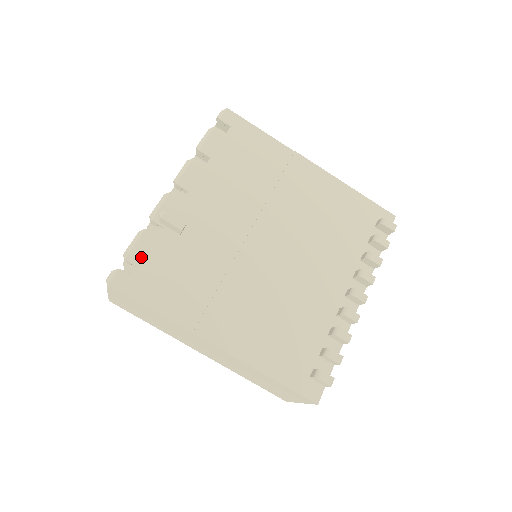
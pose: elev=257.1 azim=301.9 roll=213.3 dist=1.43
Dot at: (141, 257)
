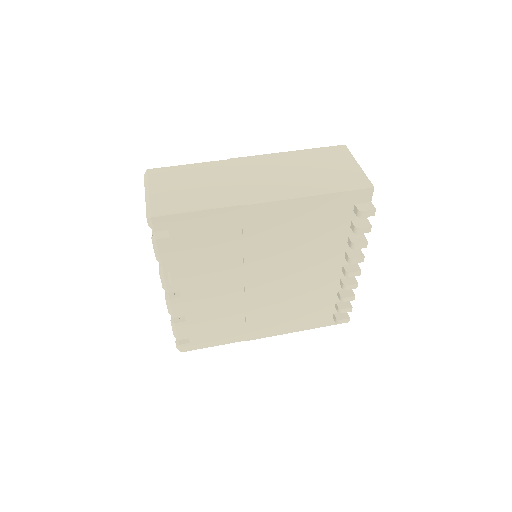
Dot at: occluded
